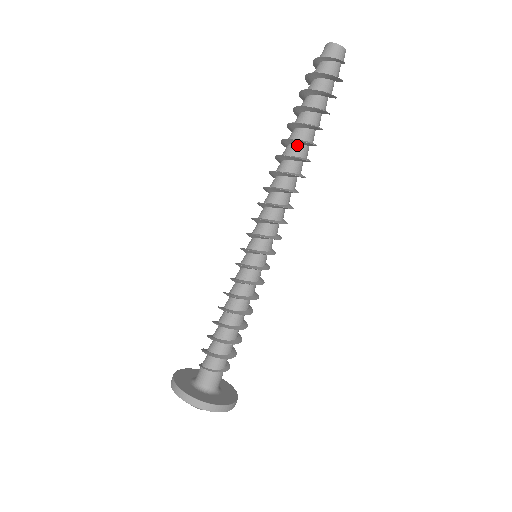
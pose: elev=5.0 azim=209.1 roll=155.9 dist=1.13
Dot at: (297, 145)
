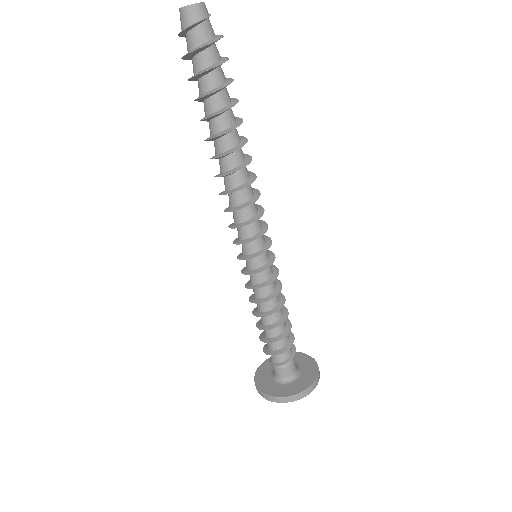
Dot at: (216, 141)
